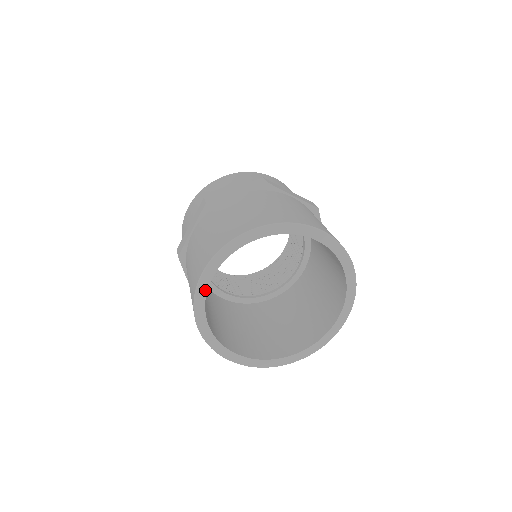
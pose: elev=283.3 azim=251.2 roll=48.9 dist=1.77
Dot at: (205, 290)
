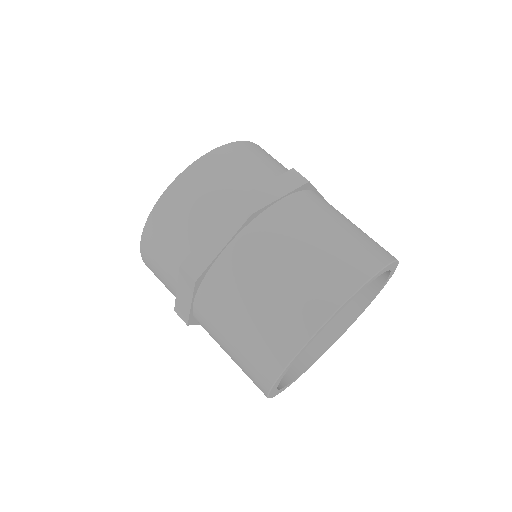
Dot at: (276, 388)
